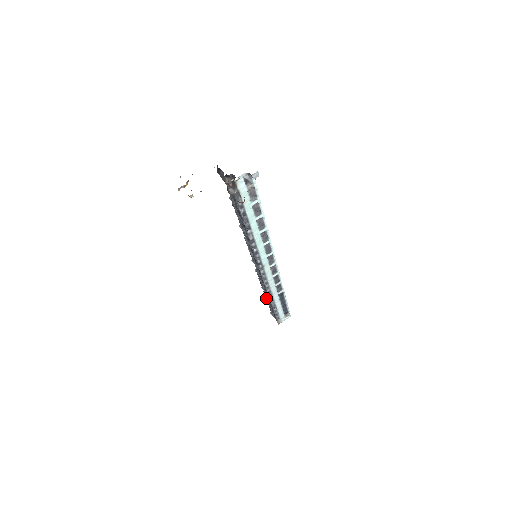
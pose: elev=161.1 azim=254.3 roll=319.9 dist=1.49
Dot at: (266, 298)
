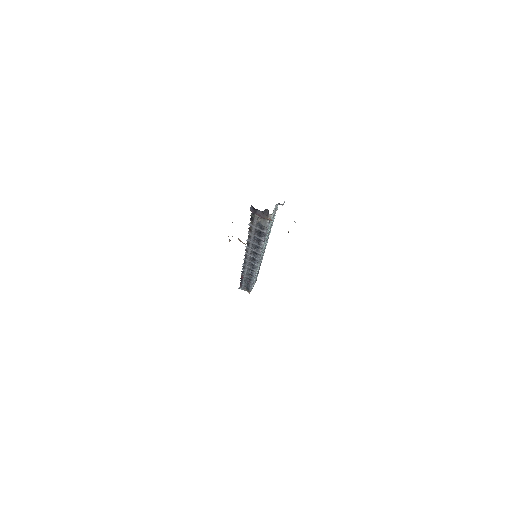
Dot at: (243, 280)
